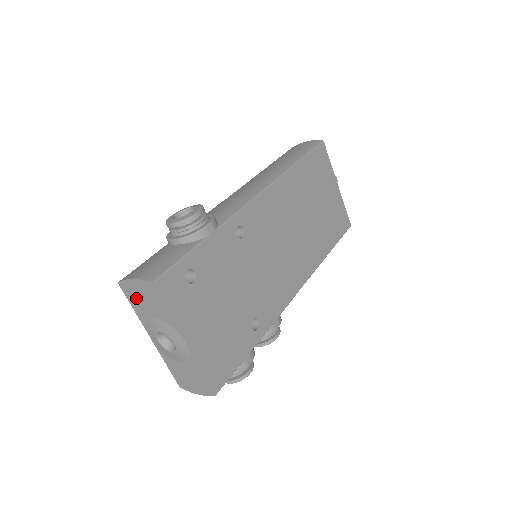
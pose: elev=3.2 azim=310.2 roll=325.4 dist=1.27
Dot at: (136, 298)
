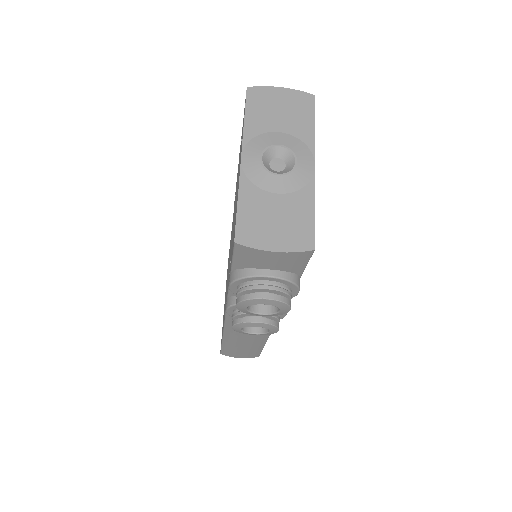
Dot at: (265, 106)
